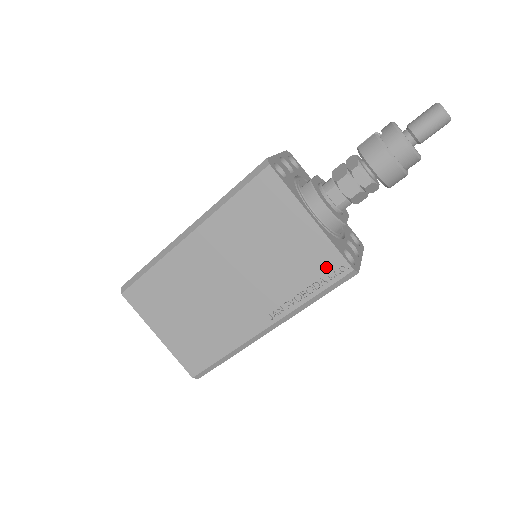
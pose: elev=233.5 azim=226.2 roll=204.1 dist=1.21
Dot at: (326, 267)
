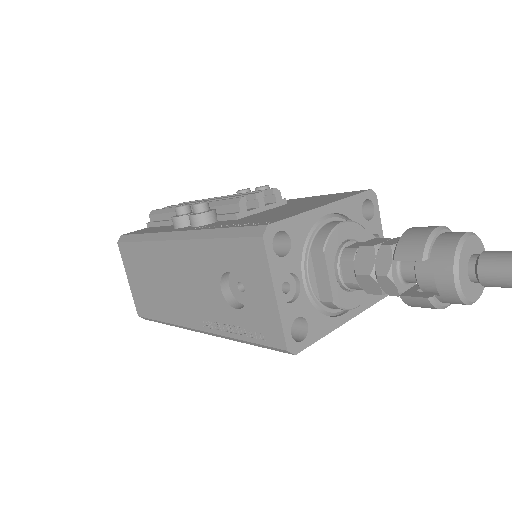
Dot at: occluded
